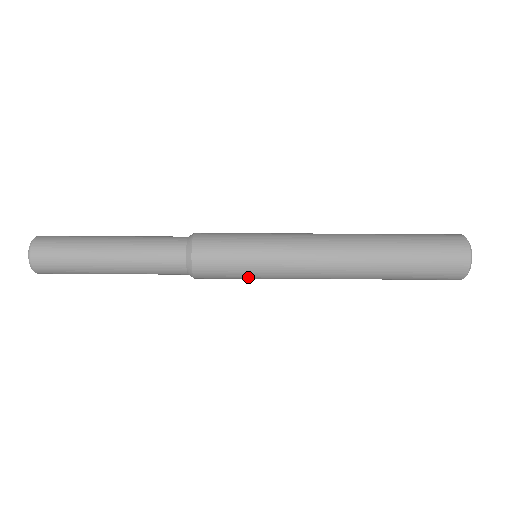
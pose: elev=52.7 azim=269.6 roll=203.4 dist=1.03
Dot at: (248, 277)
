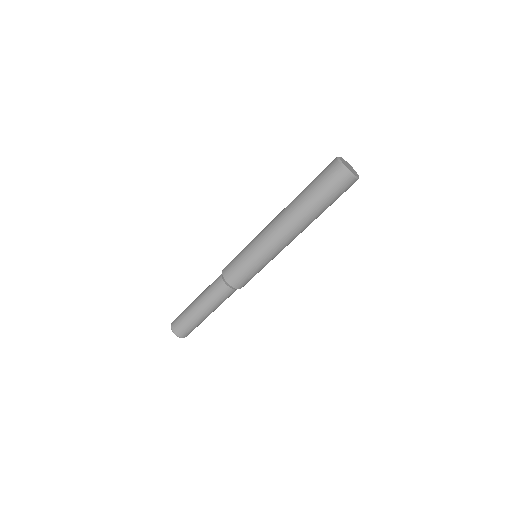
Dot at: (260, 270)
